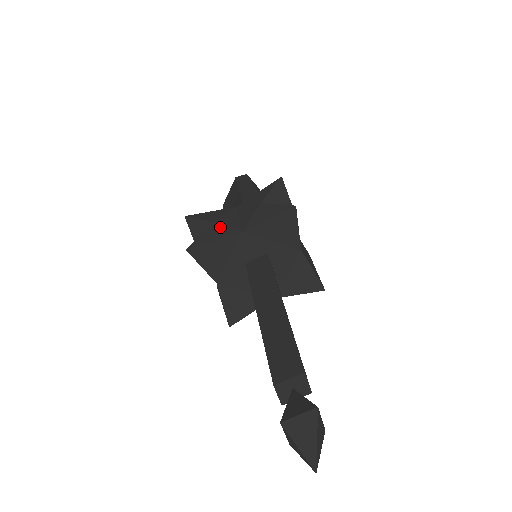
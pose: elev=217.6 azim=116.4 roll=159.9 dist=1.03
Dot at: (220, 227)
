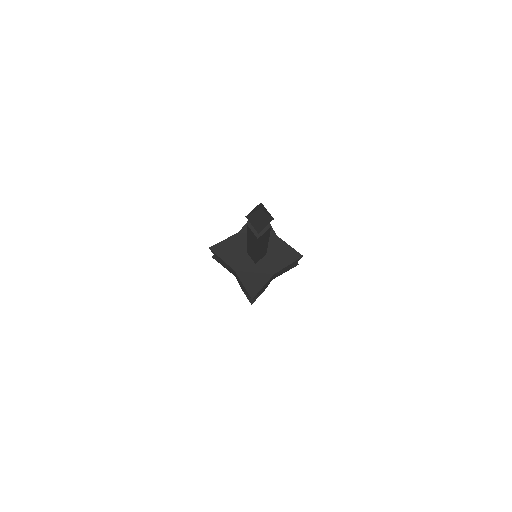
Dot at: occluded
